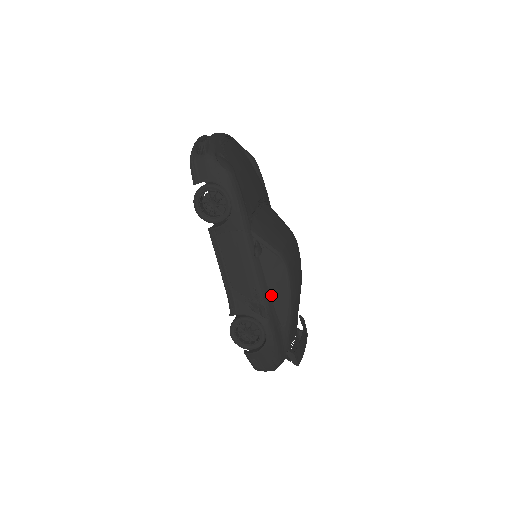
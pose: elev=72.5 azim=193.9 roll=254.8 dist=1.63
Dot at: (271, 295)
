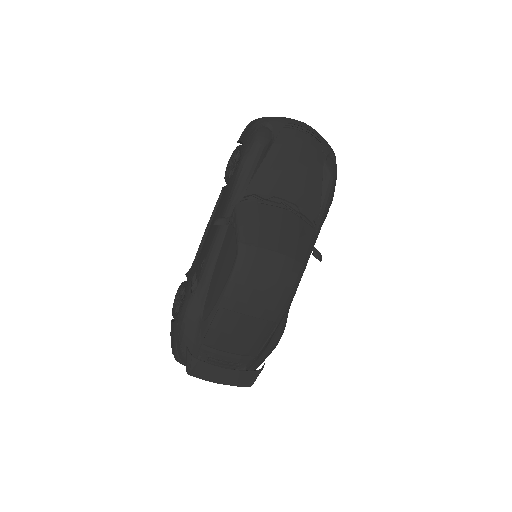
Dot at: (212, 279)
